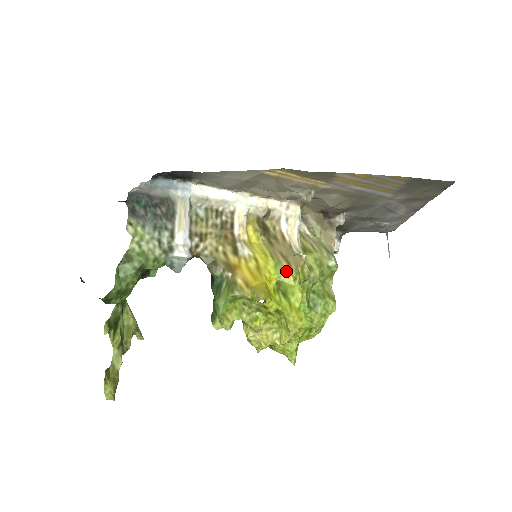
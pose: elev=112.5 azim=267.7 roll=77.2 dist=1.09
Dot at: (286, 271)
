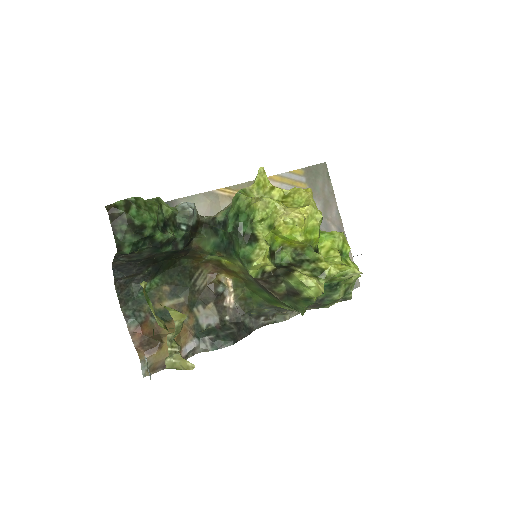
Dot at: occluded
